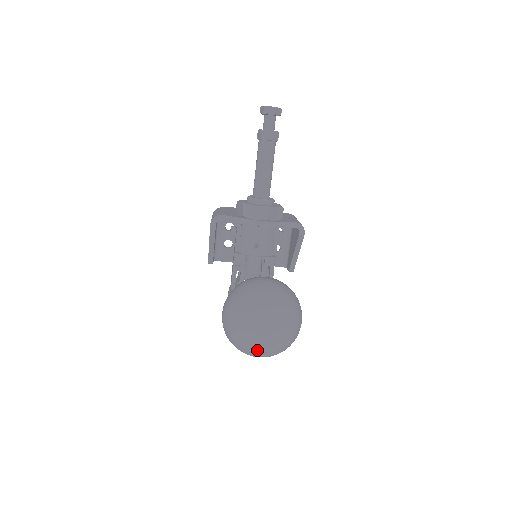
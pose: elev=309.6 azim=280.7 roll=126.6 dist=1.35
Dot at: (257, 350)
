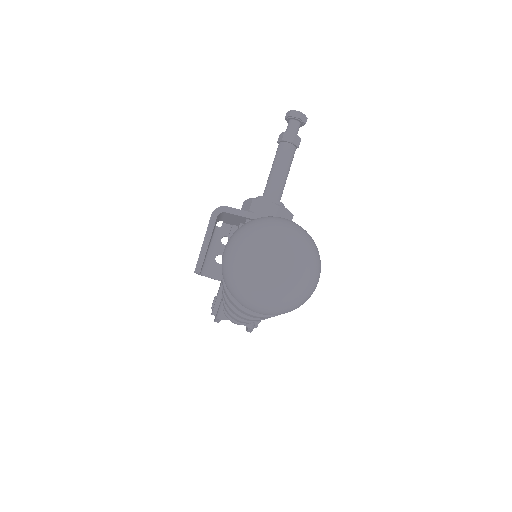
Dot at: (264, 289)
